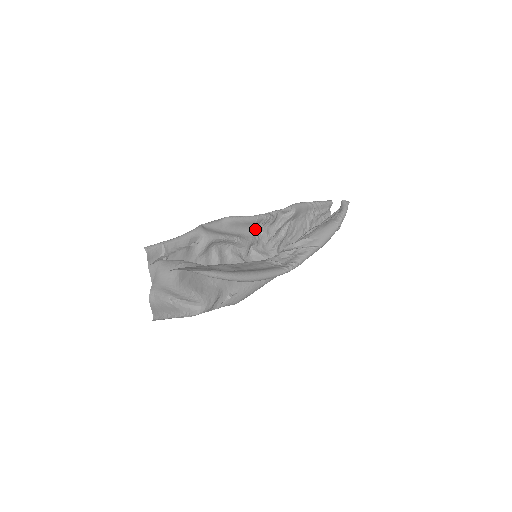
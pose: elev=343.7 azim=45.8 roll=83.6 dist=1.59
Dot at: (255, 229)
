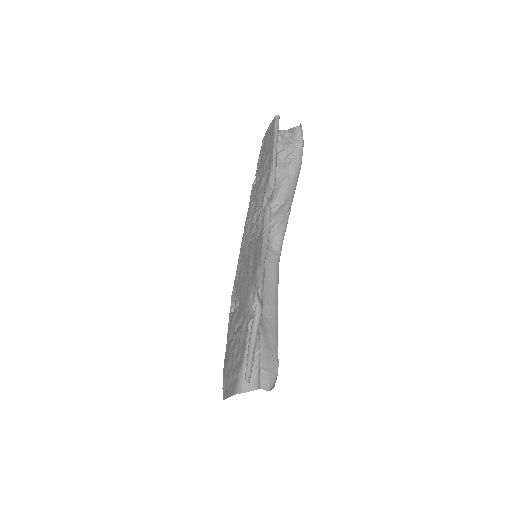
Dot at: (258, 232)
